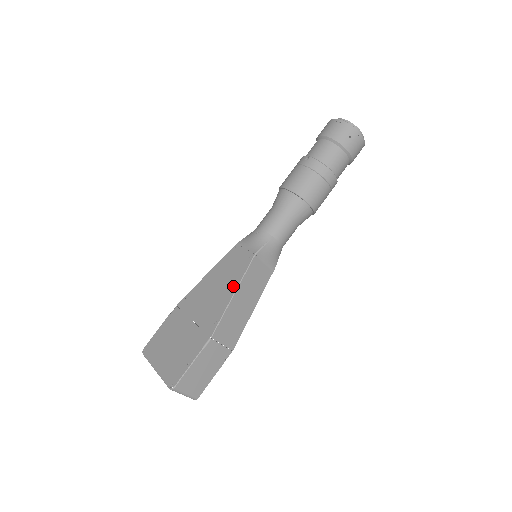
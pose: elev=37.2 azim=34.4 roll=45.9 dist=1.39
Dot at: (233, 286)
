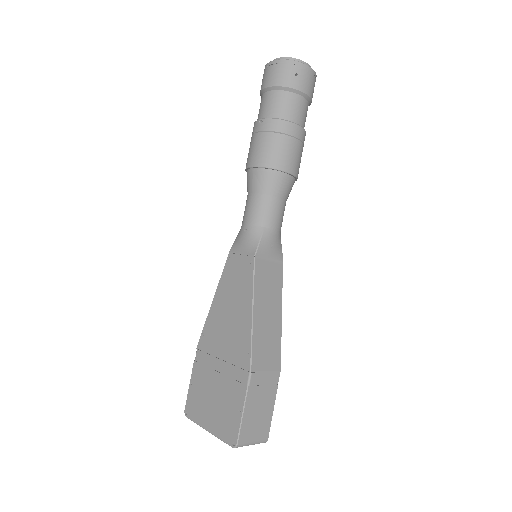
Dot at: (247, 303)
